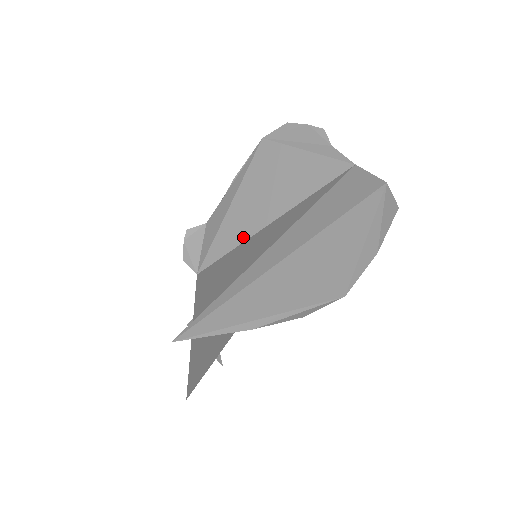
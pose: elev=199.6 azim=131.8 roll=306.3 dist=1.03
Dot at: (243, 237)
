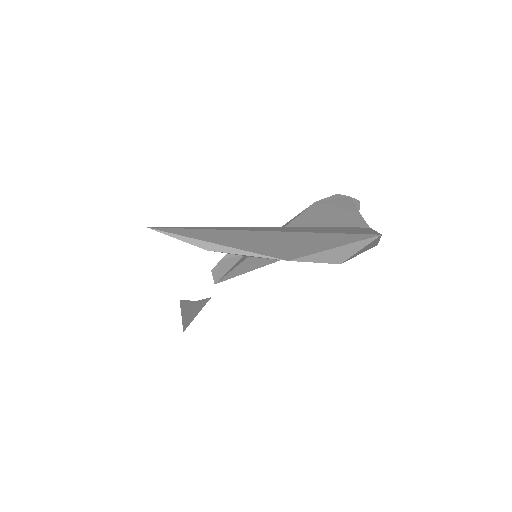
Dot at: (262, 264)
